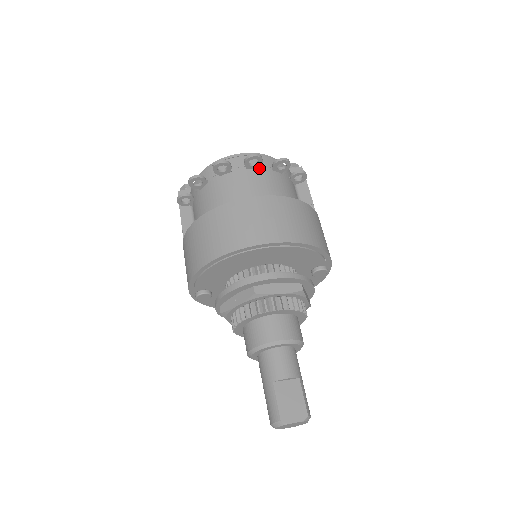
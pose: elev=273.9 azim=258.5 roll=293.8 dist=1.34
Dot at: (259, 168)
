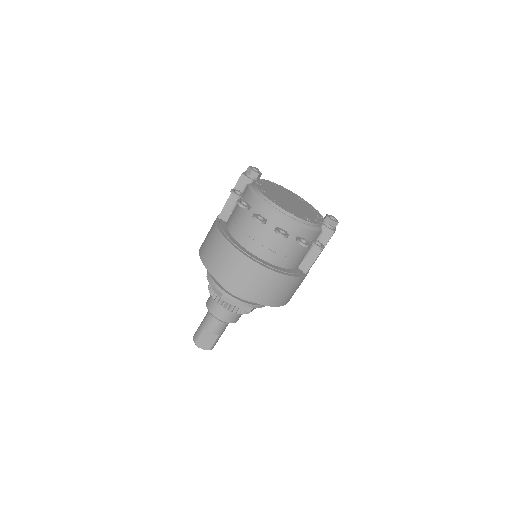
Dot at: occluded
